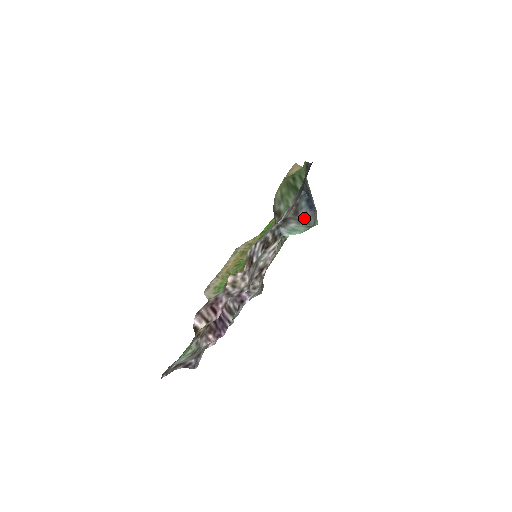
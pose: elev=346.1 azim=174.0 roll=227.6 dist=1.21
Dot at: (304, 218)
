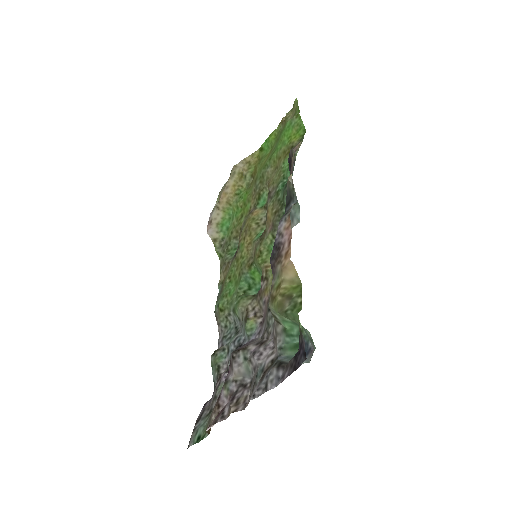
Dot at: occluded
